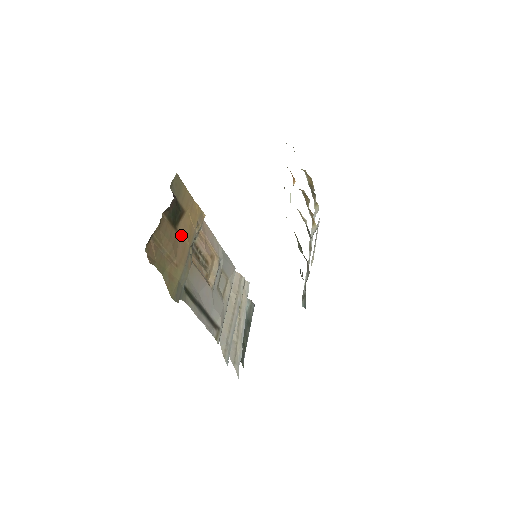
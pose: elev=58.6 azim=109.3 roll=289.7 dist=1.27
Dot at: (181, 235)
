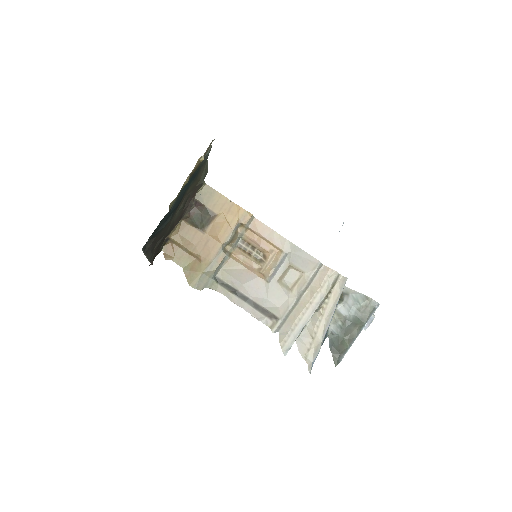
Dot at: (210, 235)
